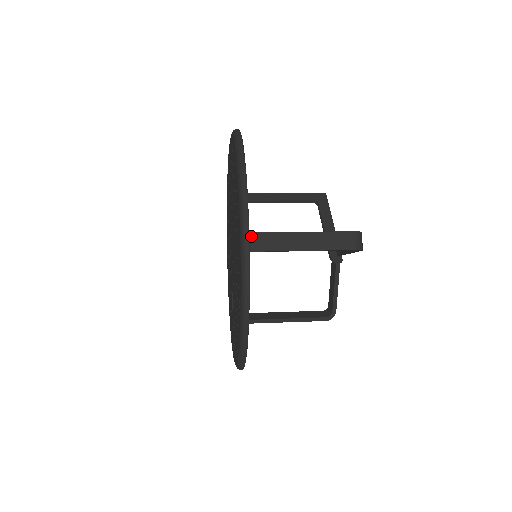
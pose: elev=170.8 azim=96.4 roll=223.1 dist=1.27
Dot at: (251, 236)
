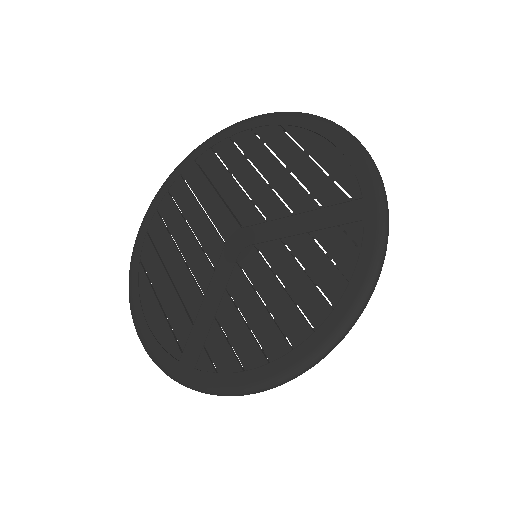
Dot at: occluded
